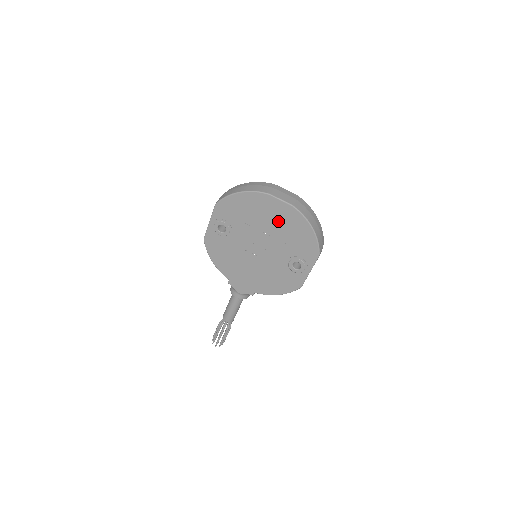
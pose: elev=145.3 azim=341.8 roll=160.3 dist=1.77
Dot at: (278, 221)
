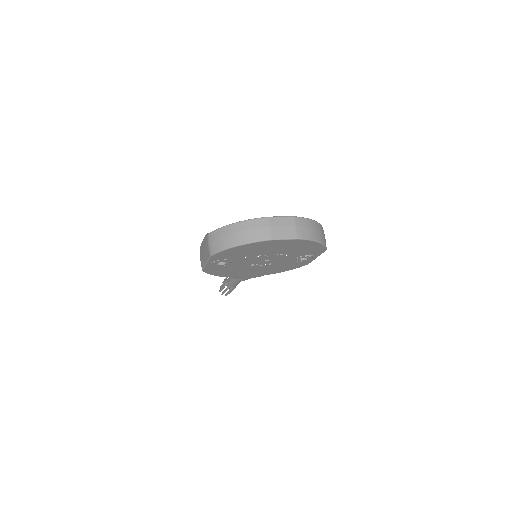
Dot at: (283, 248)
